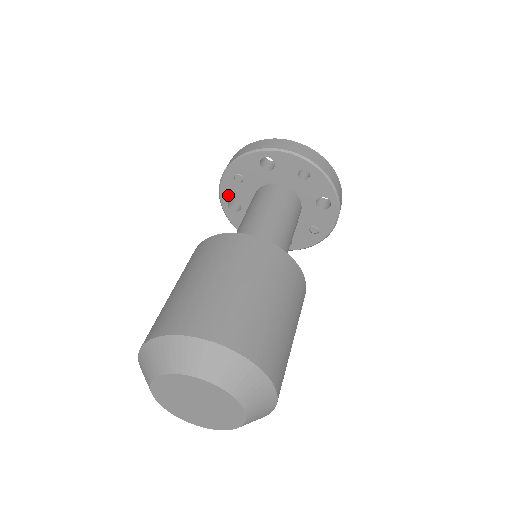
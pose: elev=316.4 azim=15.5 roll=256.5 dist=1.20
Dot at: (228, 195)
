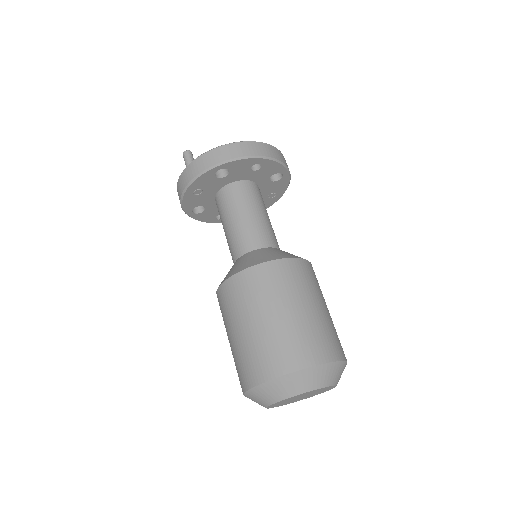
Dot at: (191, 206)
